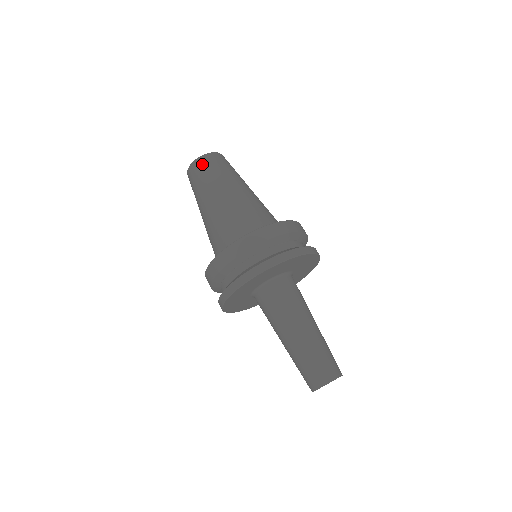
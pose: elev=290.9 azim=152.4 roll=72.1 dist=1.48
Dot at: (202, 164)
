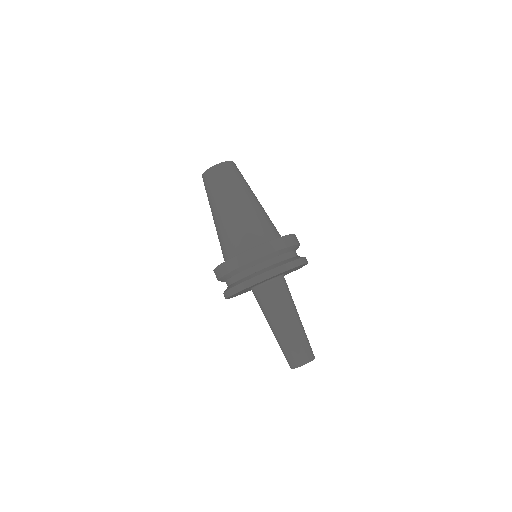
Dot at: (230, 168)
